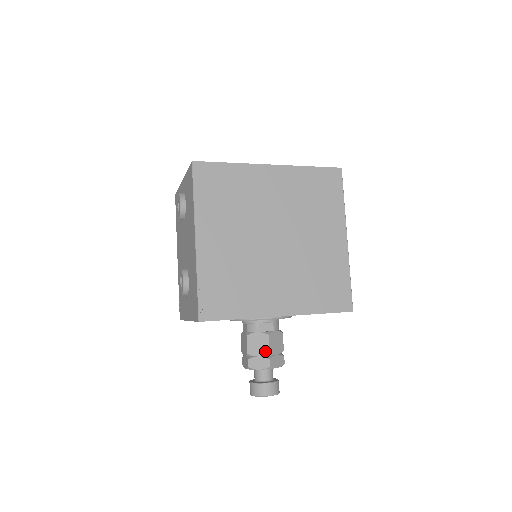
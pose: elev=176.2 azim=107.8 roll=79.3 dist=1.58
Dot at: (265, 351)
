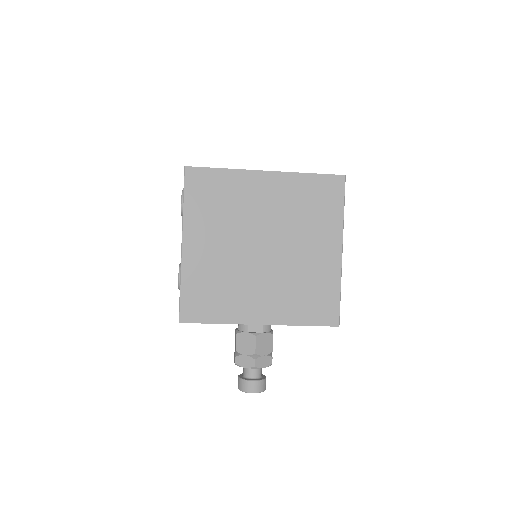
Dot at: (251, 351)
